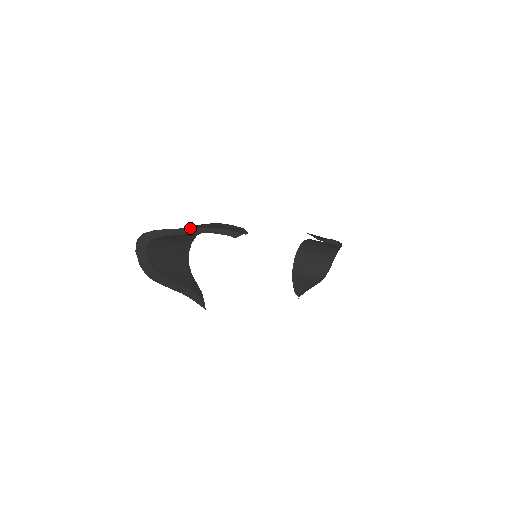
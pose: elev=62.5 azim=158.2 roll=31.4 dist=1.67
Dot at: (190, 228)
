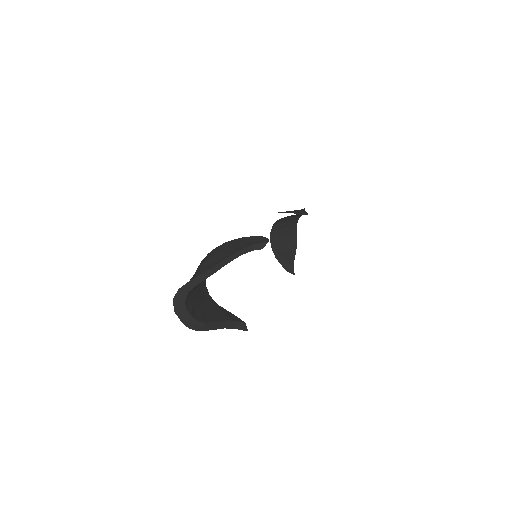
Dot at: (223, 260)
